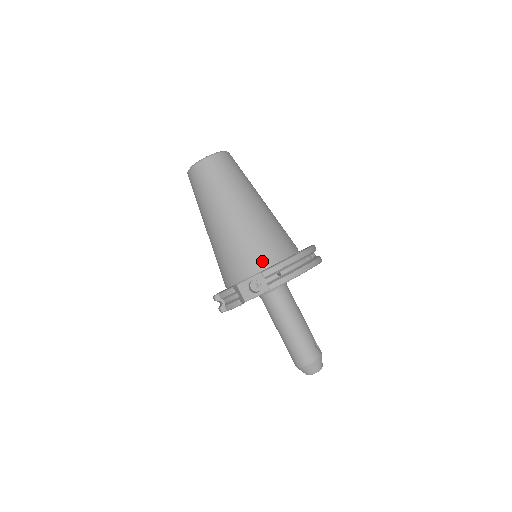
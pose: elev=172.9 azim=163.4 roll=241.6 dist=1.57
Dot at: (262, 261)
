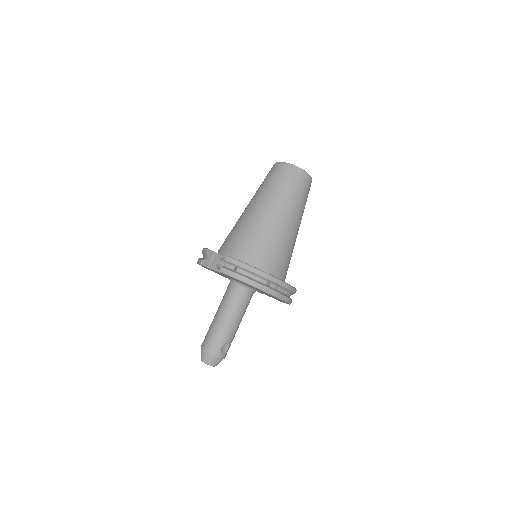
Dot at: (241, 254)
